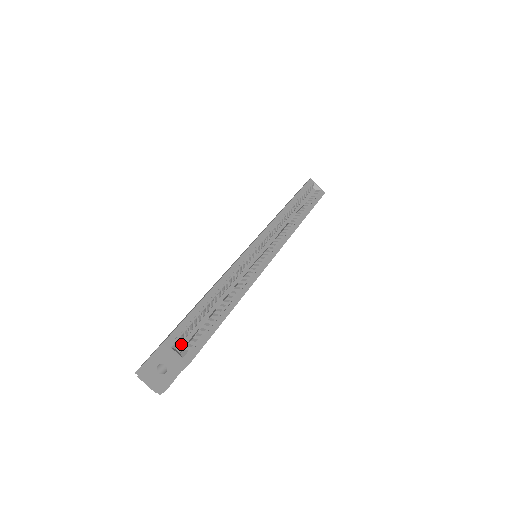
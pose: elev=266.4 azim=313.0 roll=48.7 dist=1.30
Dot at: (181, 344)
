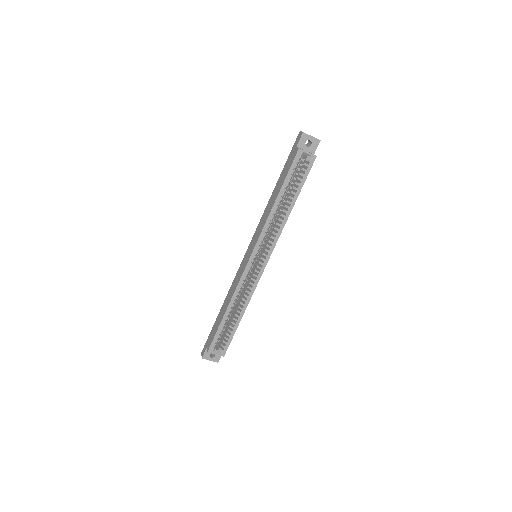
Dot at: occluded
